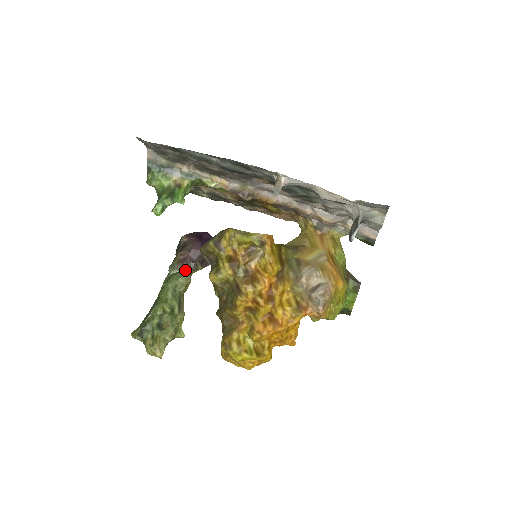
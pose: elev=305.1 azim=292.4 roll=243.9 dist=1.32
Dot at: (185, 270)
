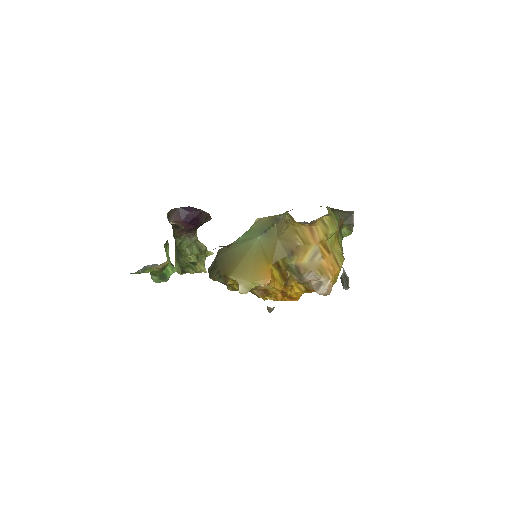
Dot at: (189, 236)
